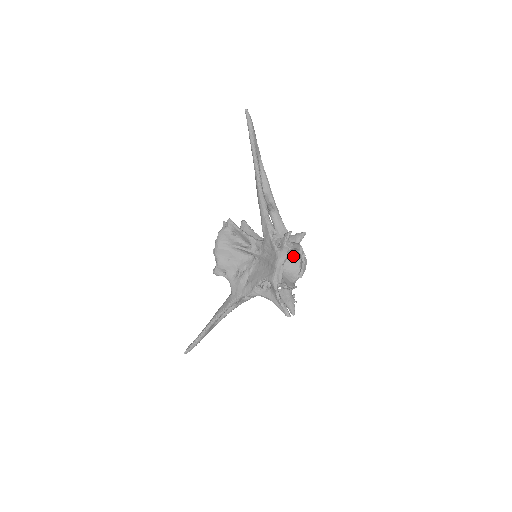
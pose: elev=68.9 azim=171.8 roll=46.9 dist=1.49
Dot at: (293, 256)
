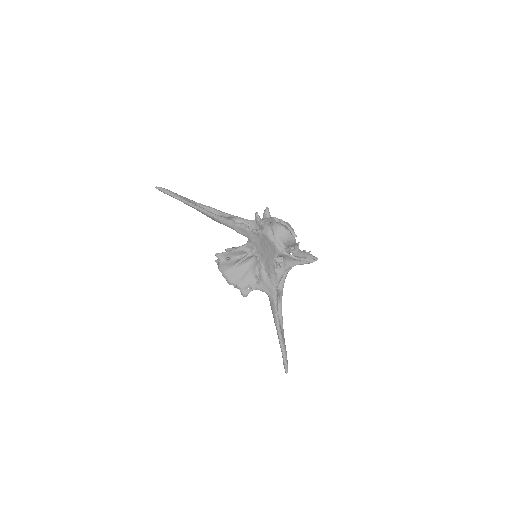
Dot at: (276, 229)
